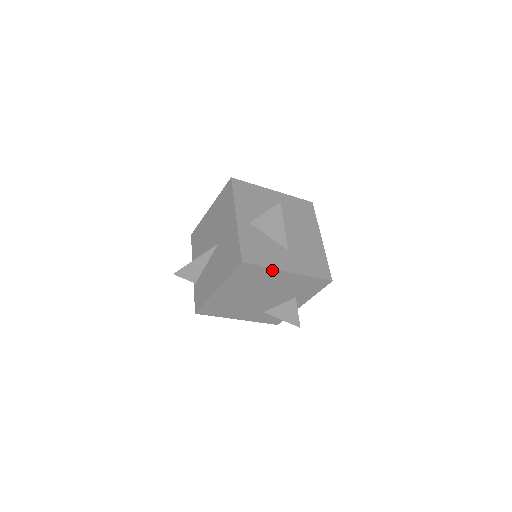
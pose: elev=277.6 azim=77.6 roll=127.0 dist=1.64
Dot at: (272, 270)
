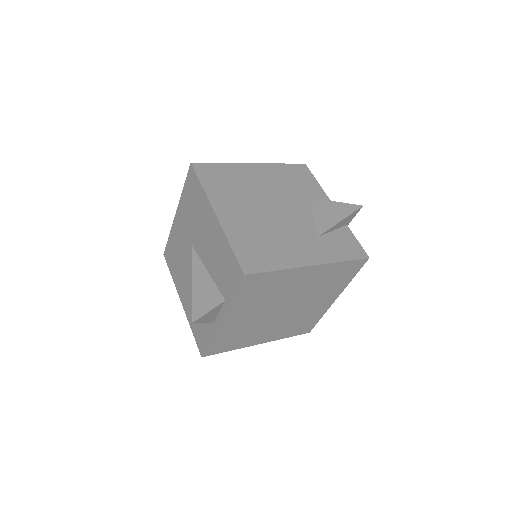
Dot at: (233, 166)
